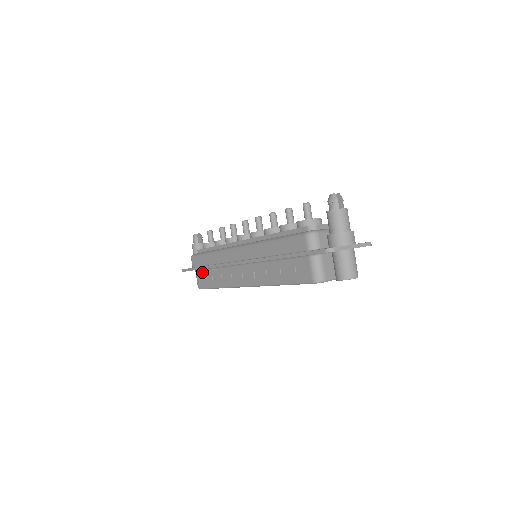
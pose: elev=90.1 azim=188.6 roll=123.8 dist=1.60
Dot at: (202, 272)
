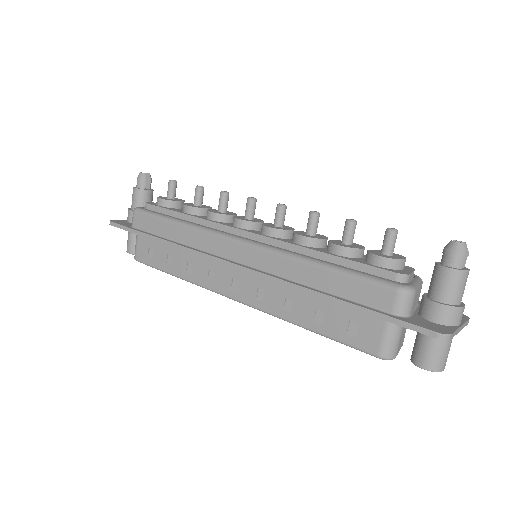
Dot at: (149, 240)
